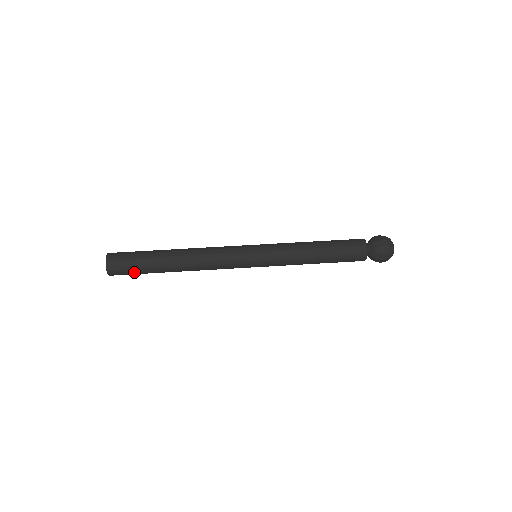
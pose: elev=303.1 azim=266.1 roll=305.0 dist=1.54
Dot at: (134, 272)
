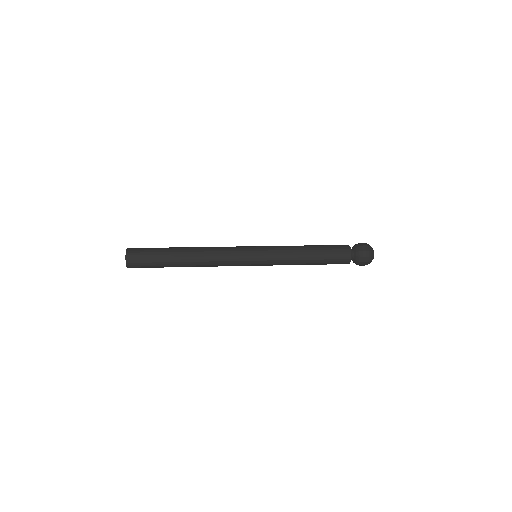
Dot at: (149, 260)
